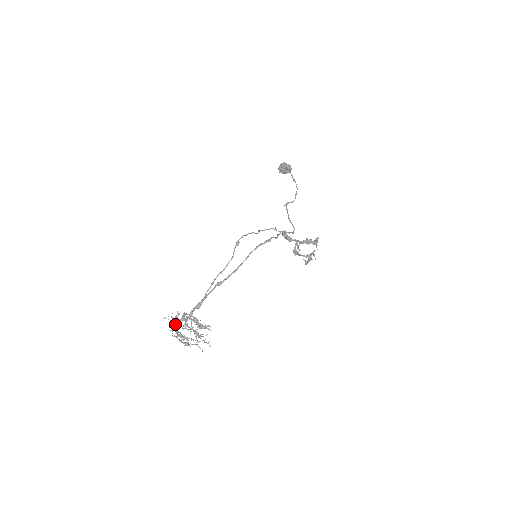
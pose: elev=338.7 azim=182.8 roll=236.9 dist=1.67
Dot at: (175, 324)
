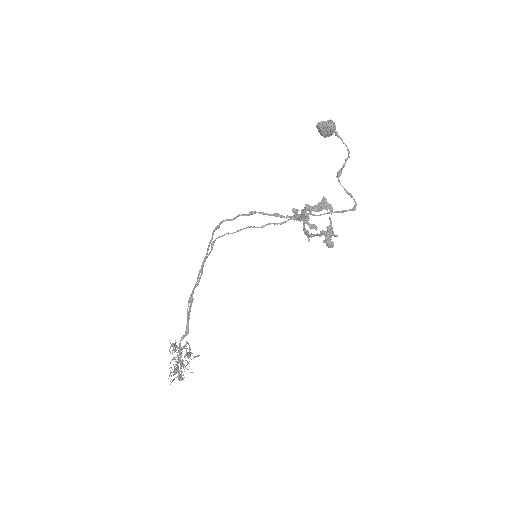
Dot at: occluded
